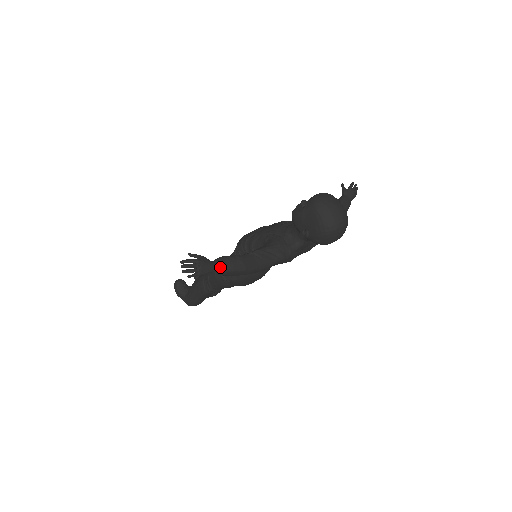
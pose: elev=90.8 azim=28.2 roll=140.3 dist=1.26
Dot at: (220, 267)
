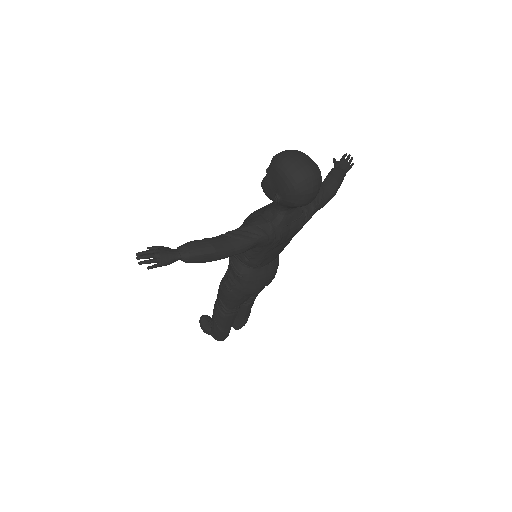
Dot at: (183, 253)
